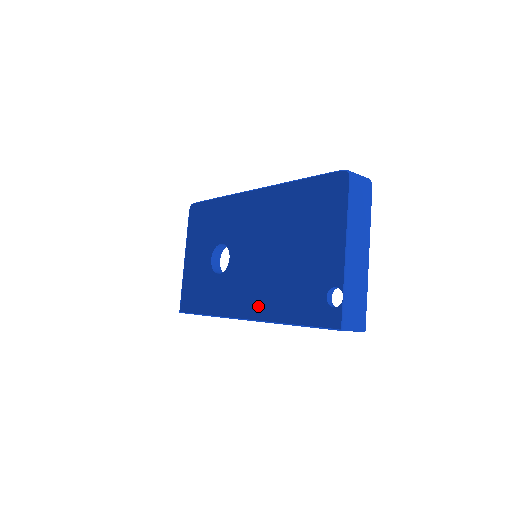
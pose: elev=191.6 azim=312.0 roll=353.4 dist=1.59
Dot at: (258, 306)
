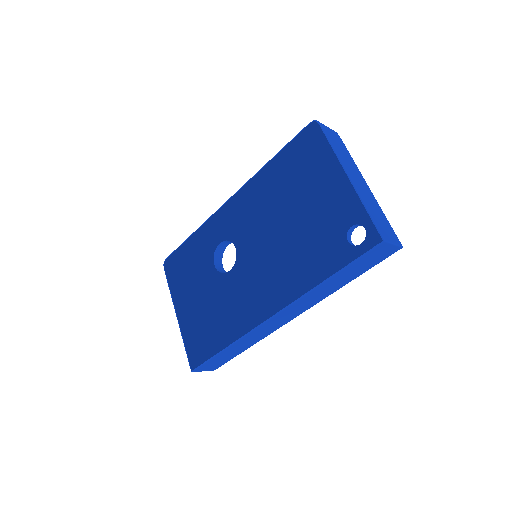
Dot at: (282, 290)
